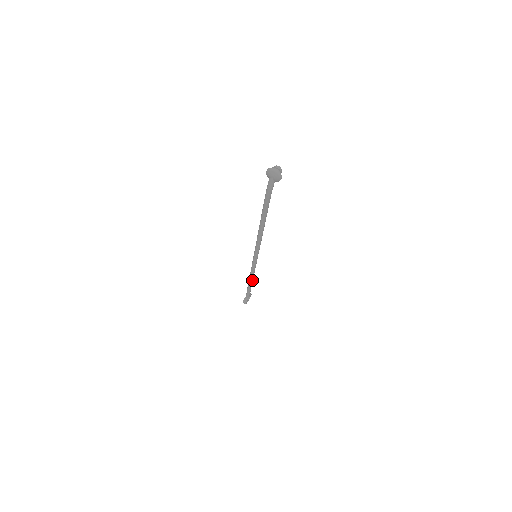
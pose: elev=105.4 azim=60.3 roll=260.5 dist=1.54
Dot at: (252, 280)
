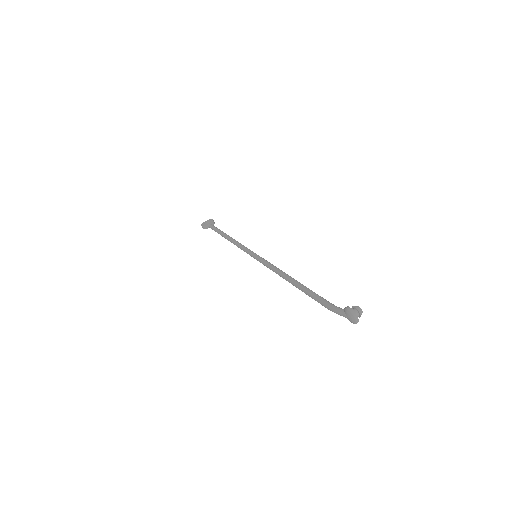
Dot at: occluded
